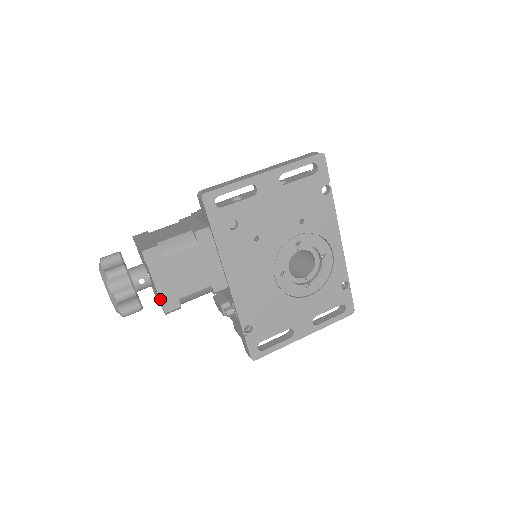
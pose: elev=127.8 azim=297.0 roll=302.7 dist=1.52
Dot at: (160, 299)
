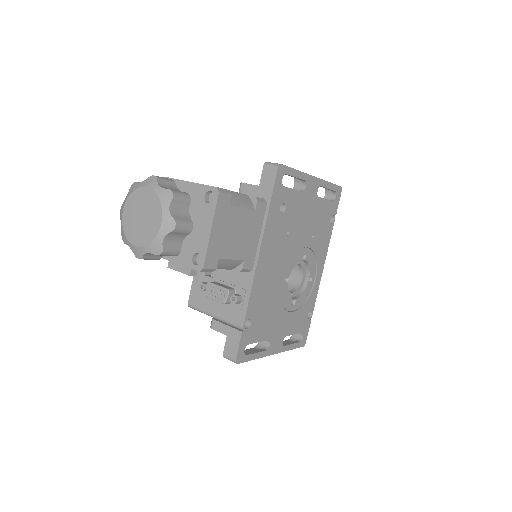
Dot at: (207, 249)
